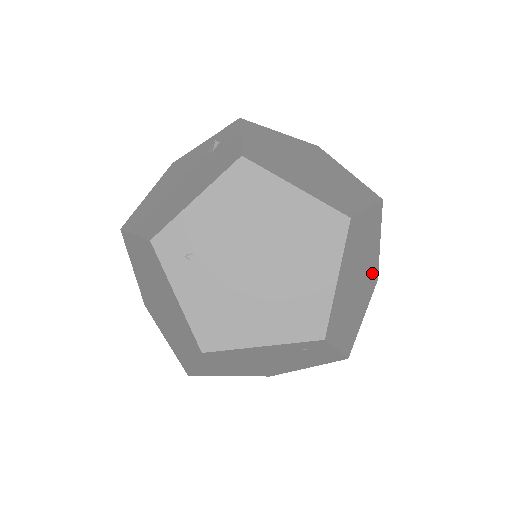
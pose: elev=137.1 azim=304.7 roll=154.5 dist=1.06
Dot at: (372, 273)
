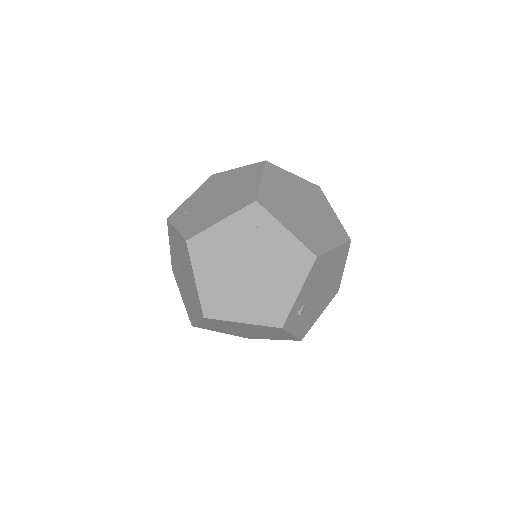
Dot at: (332, 225)
